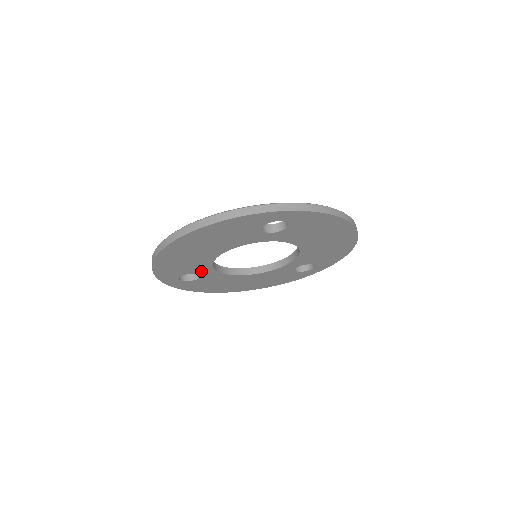
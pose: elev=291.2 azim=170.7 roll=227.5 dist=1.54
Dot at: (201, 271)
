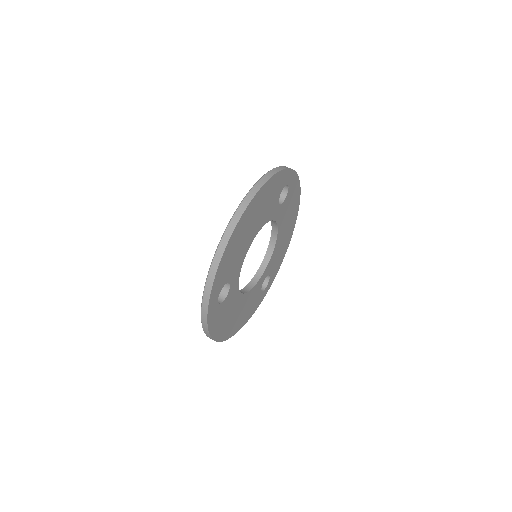
Dot at: (233, 278)
